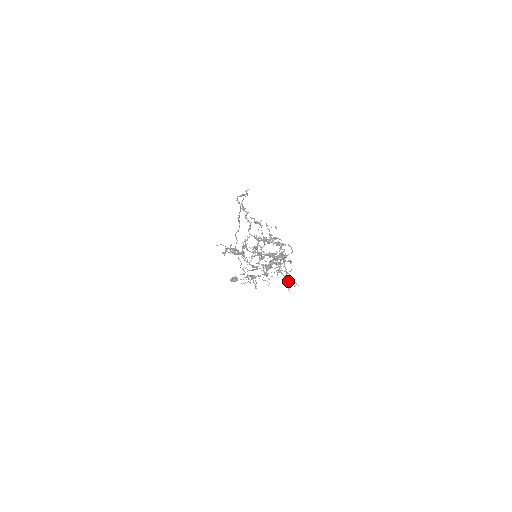
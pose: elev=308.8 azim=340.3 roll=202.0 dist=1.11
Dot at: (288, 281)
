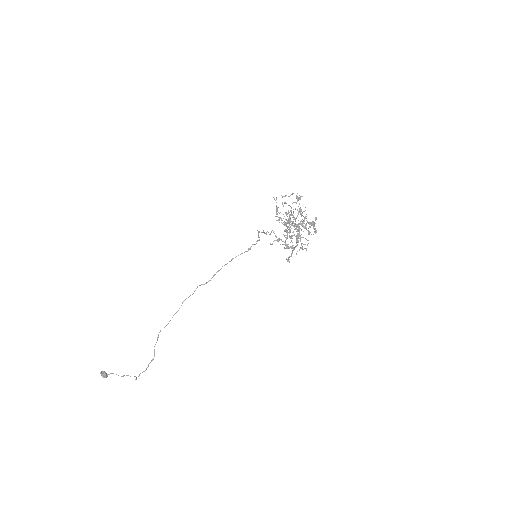
Dot at: (301, 247)
